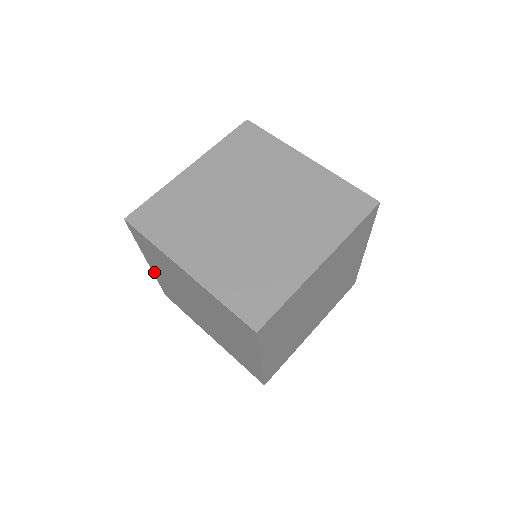
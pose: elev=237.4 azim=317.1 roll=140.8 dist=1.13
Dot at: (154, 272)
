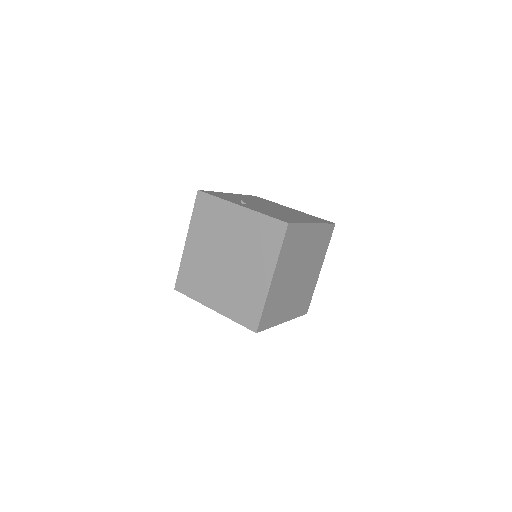
Dot at: occluded
